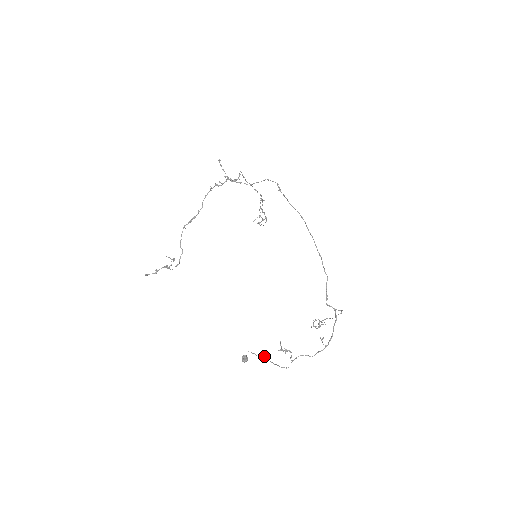
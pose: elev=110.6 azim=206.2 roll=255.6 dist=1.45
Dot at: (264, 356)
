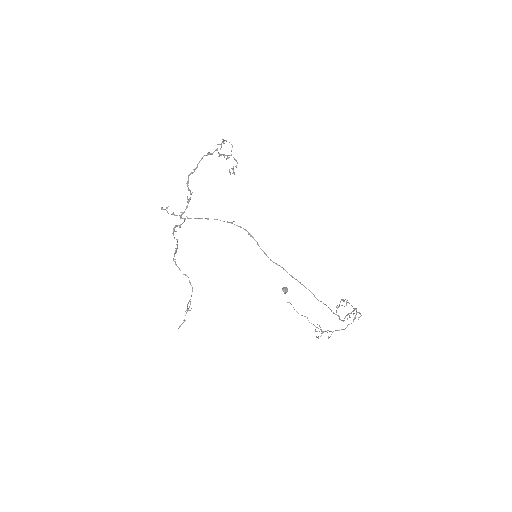
Dot at: (304, 316)
